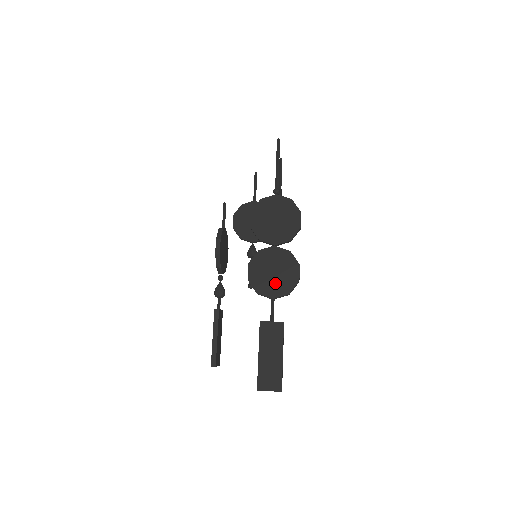
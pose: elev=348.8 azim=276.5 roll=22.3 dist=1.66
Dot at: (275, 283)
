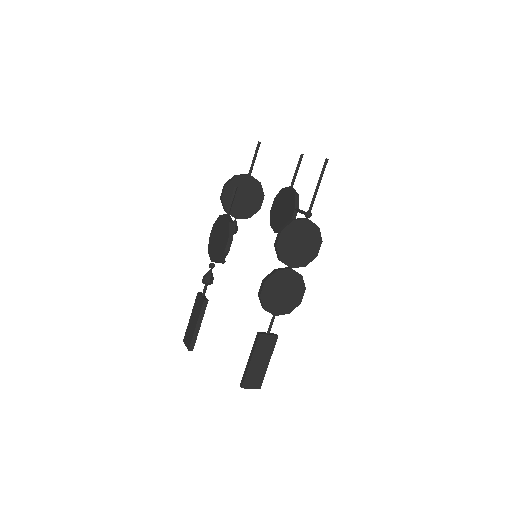
Dot at: (282, 302)
